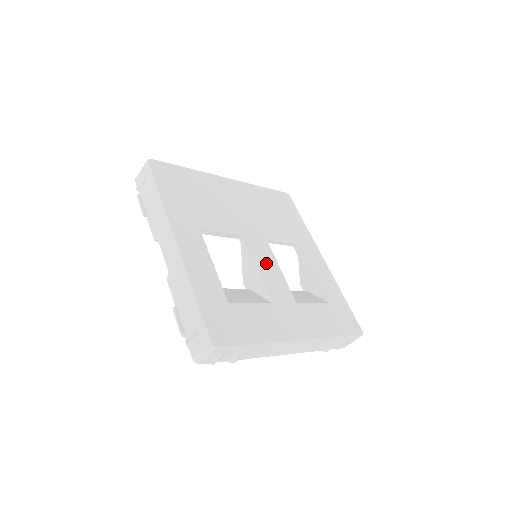
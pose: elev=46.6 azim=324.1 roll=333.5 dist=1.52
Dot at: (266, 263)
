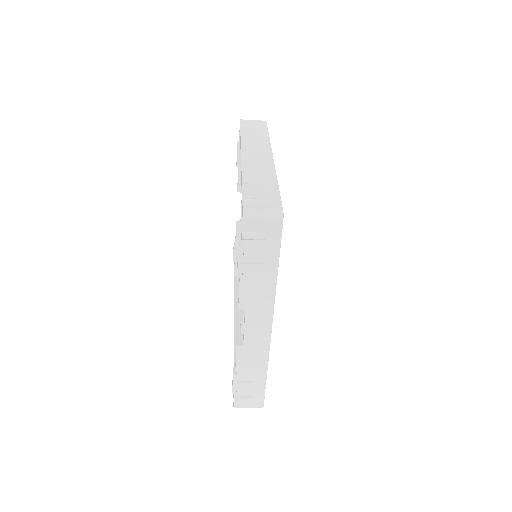
Dot at: occluded
